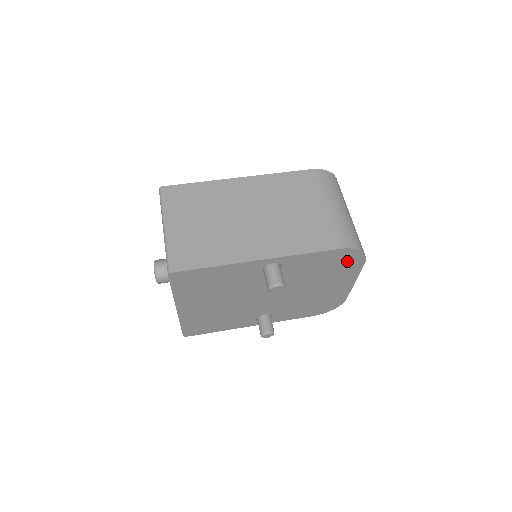
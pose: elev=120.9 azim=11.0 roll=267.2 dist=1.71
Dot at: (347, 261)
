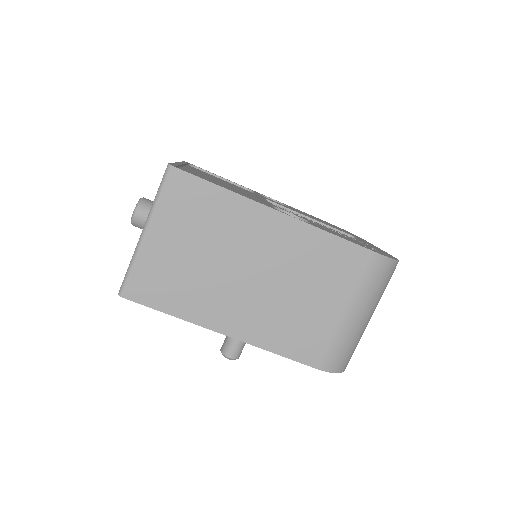
Dot at: occluded
